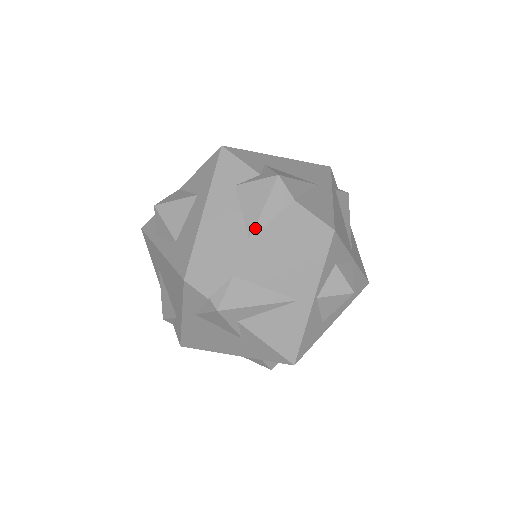
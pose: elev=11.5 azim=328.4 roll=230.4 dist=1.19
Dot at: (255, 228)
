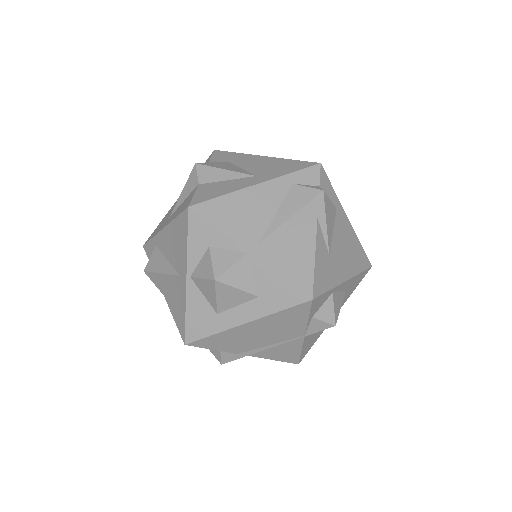
Dot at: (174, 208)
